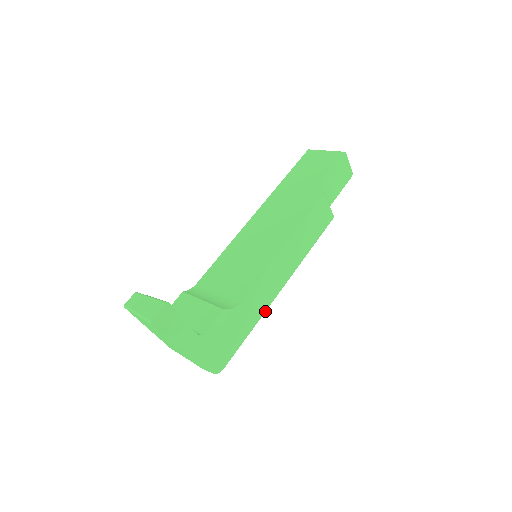
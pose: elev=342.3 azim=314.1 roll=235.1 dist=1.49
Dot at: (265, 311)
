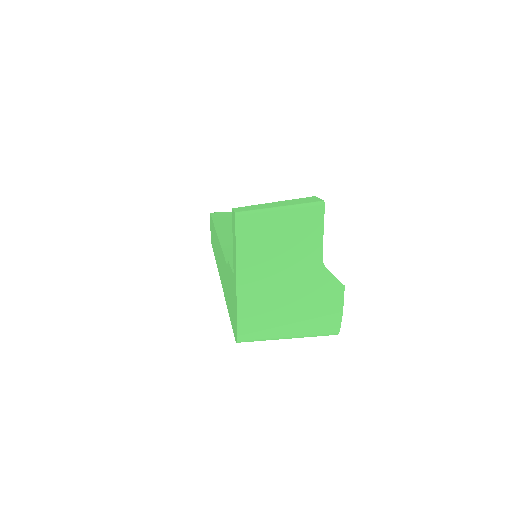
Dot at: occluded
